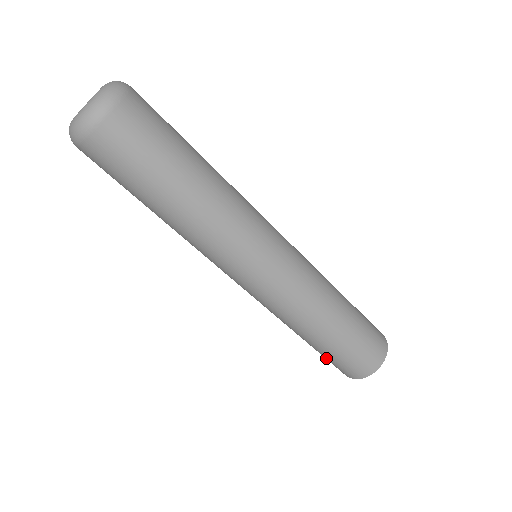
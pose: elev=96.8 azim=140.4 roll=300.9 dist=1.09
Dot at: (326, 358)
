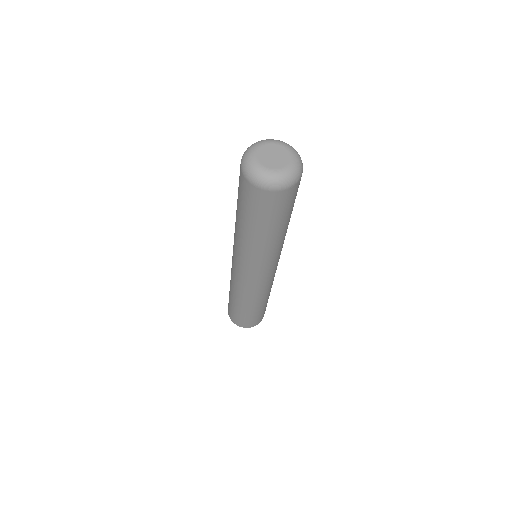
Dot at: occluded
